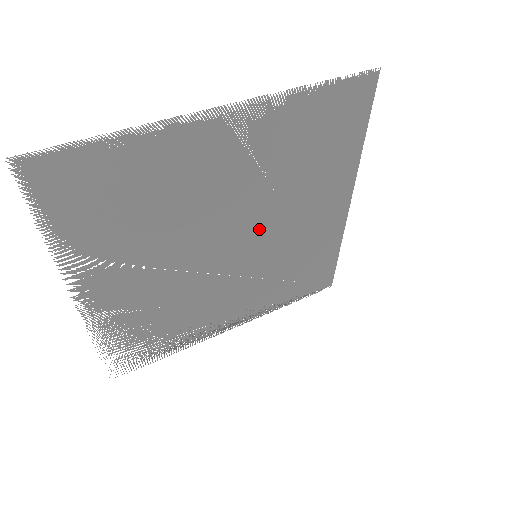
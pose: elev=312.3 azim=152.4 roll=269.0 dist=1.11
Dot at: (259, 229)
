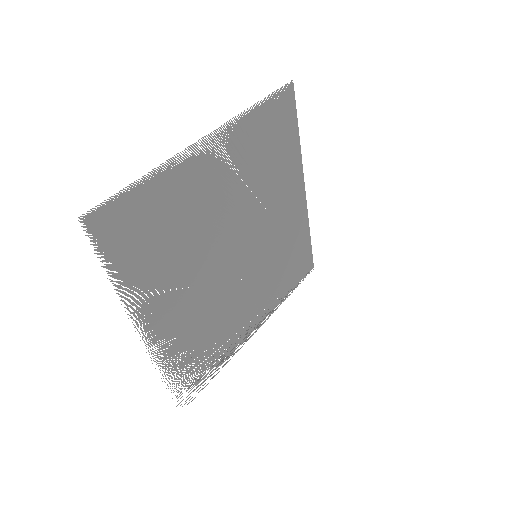
Dot at: (252, 231)
